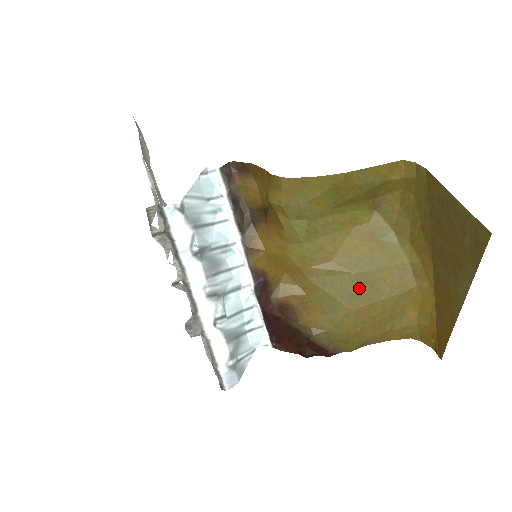
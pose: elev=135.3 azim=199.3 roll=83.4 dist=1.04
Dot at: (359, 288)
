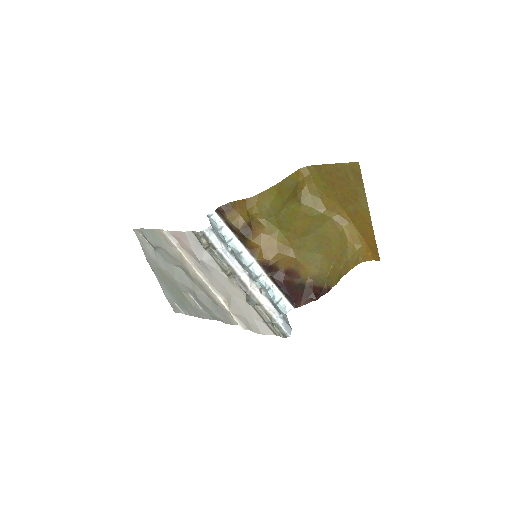
Dot at: (319, 241)
